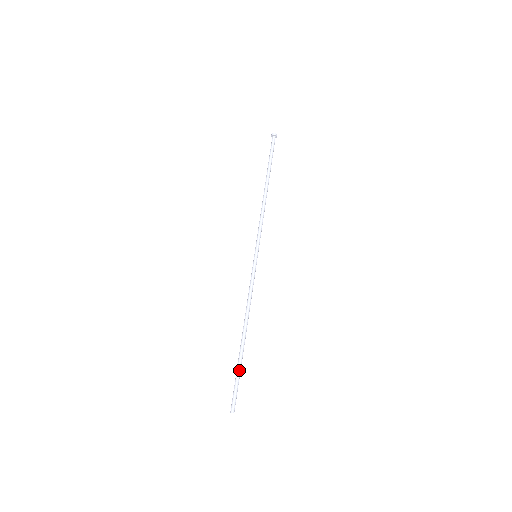
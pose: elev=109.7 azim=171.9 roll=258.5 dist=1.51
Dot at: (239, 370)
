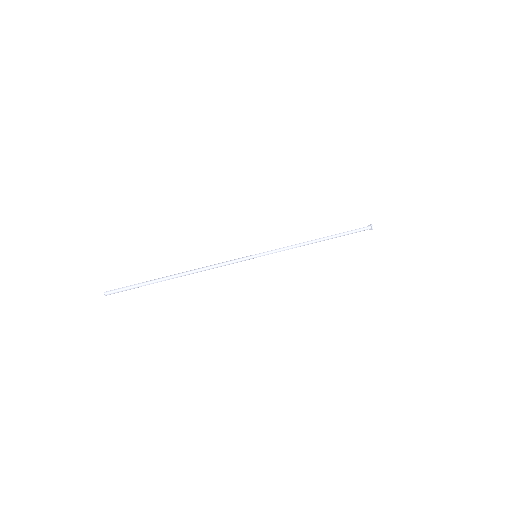
Dot at: (146, 283)
